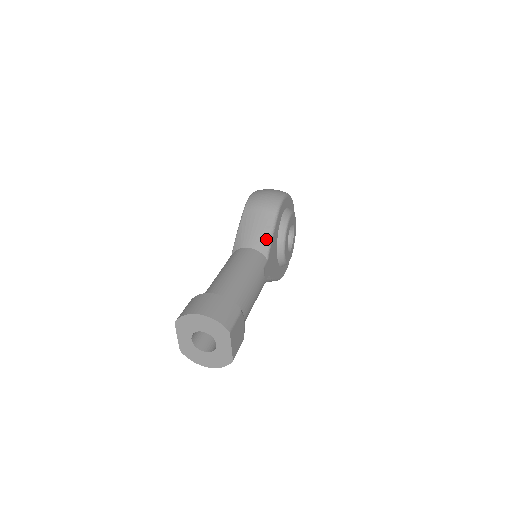
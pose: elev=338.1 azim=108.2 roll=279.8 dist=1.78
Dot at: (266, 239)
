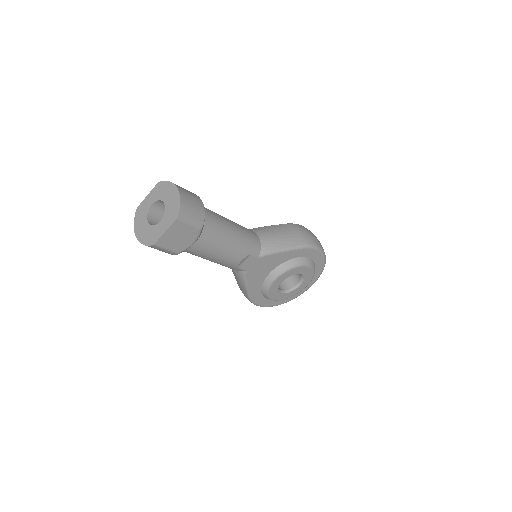
Dot at: (275, 246)
